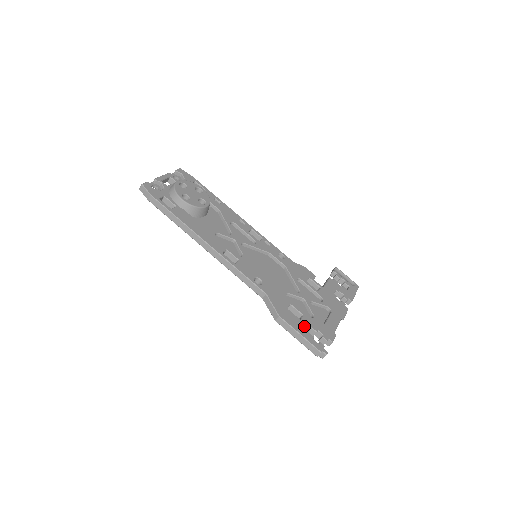
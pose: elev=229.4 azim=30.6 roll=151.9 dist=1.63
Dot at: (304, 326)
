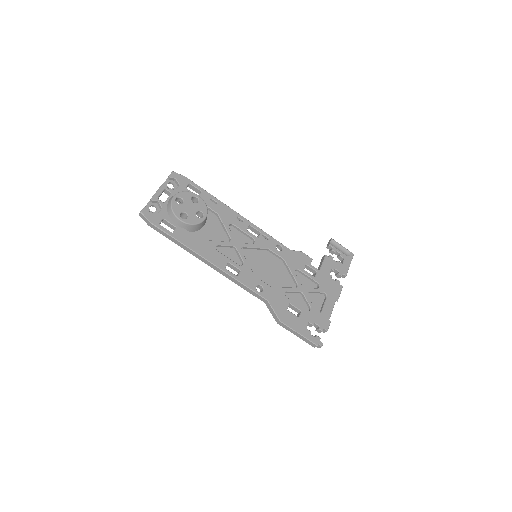
Dot at: (302, 323)
